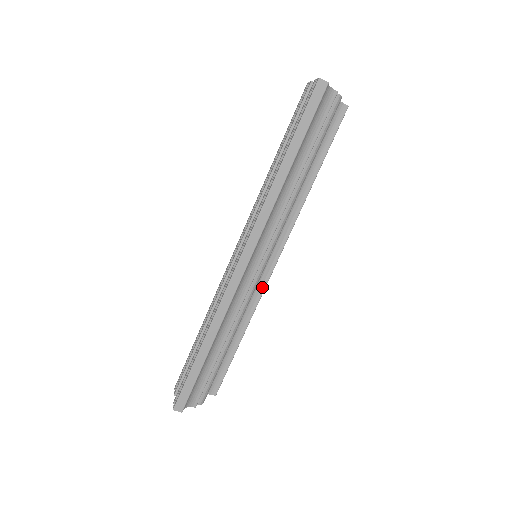
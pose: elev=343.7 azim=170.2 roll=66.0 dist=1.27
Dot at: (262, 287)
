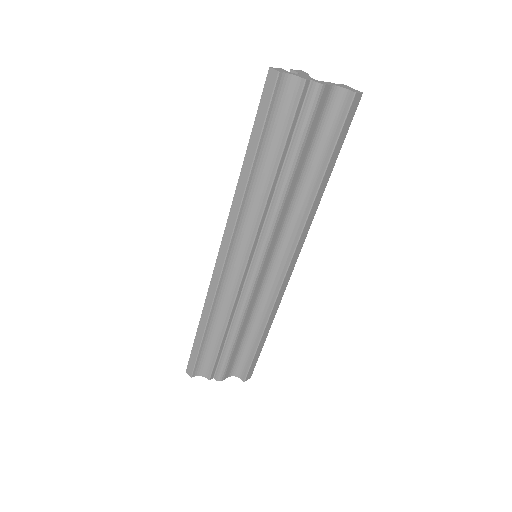
Dot at: (276, 291)
